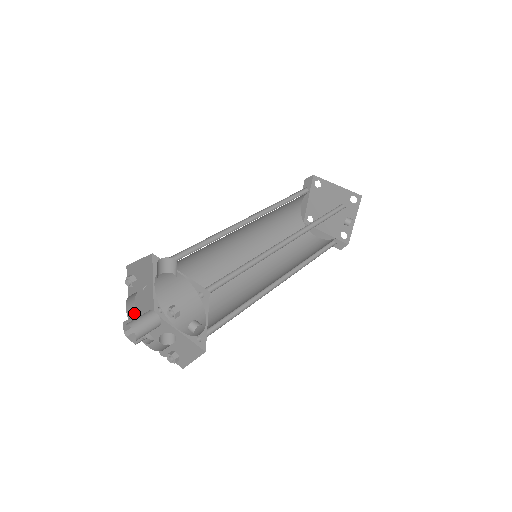
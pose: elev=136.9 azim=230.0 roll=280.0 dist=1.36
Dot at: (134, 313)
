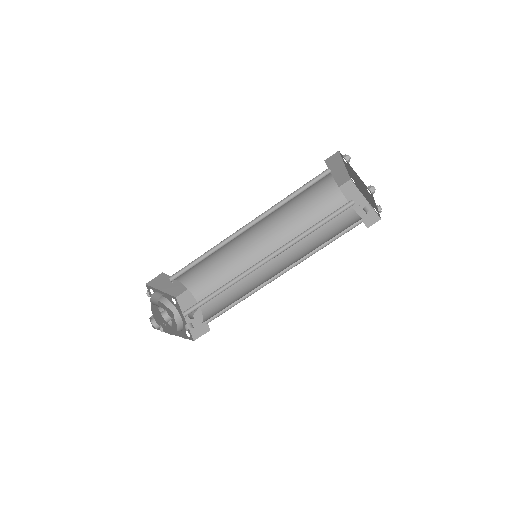
Dot at: (166, 300)
